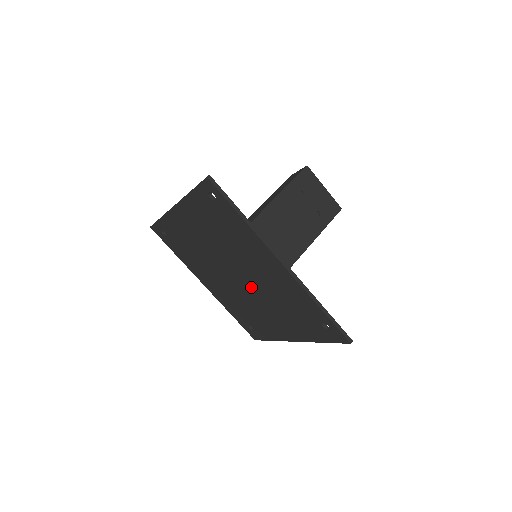
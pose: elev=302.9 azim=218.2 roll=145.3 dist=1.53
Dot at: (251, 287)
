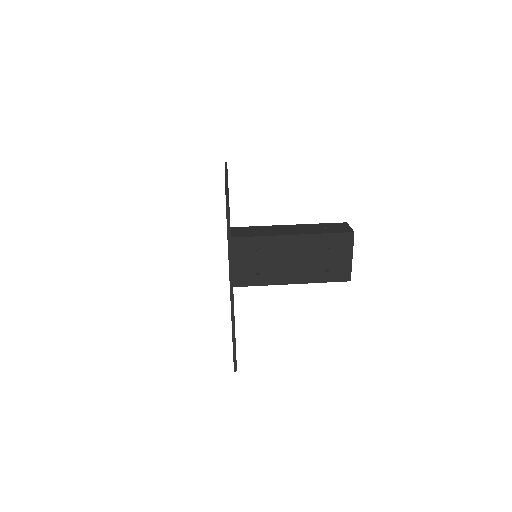
Dot at: occluded
